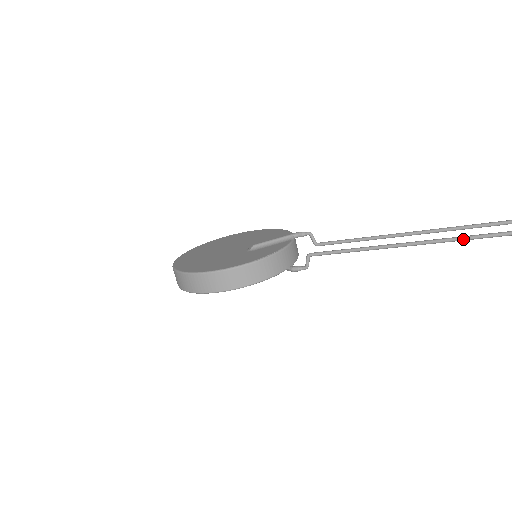
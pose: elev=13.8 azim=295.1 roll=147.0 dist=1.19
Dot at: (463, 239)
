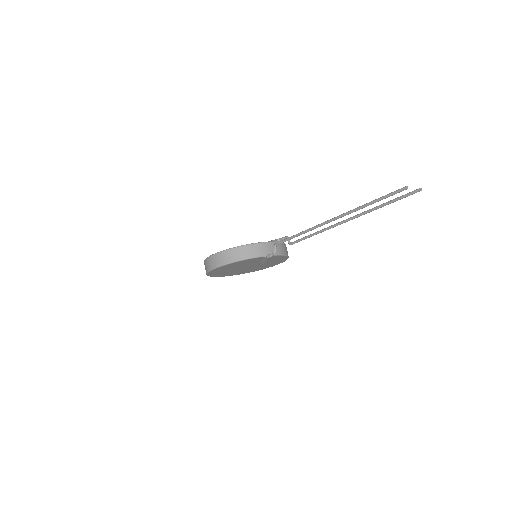
Dot at: (349, 212)
